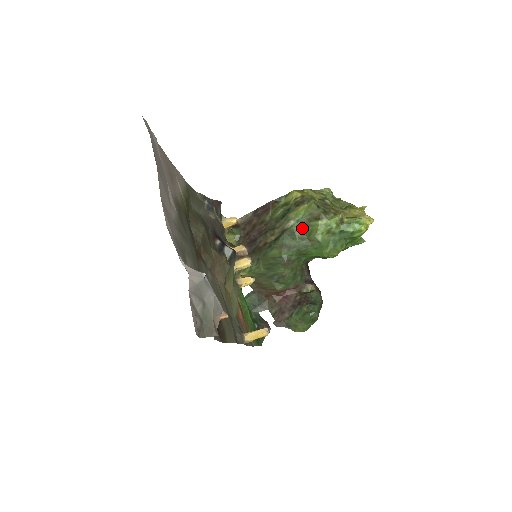
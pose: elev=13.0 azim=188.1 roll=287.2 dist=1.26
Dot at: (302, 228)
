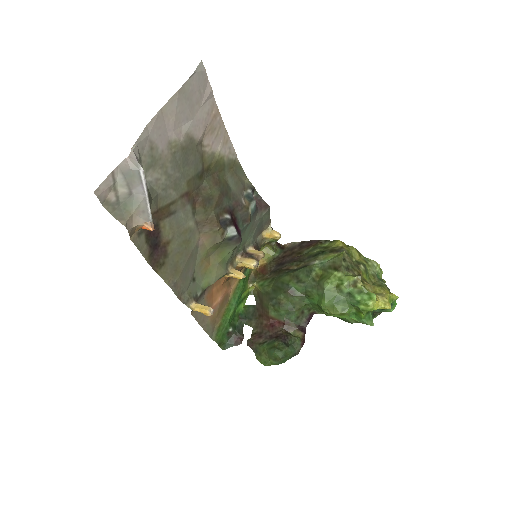
Dot at: (321, 271)
